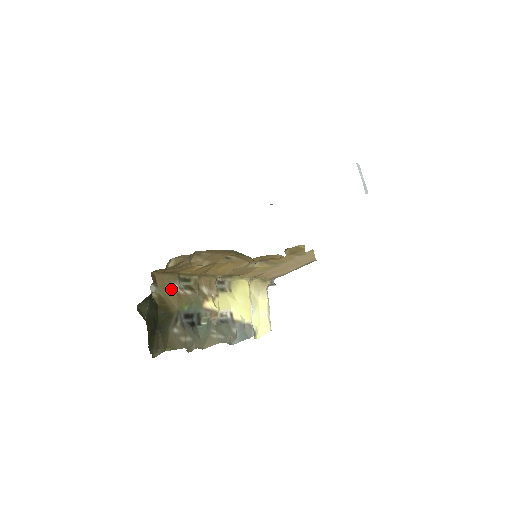
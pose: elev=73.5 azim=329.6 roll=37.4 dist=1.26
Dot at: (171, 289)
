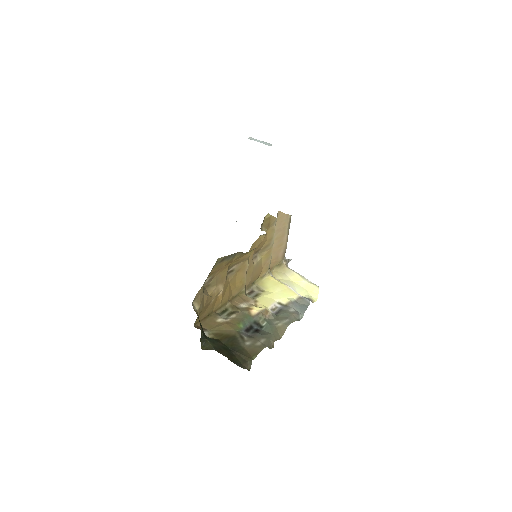
Dot at: (218, 324)
